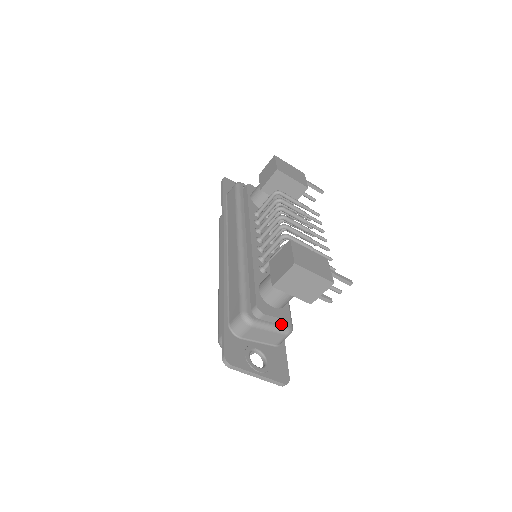
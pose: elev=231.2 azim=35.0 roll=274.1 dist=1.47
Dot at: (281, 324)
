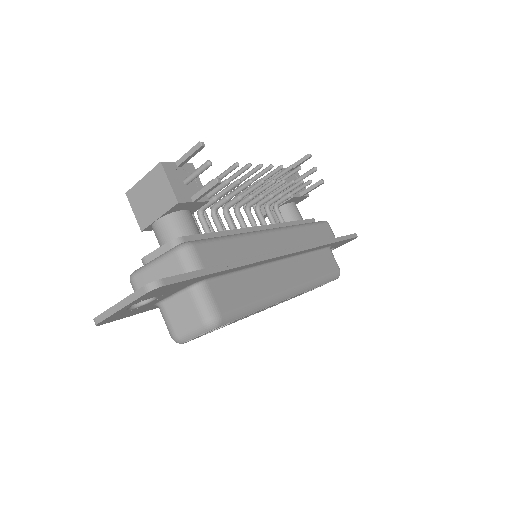
Dot at: occluded
